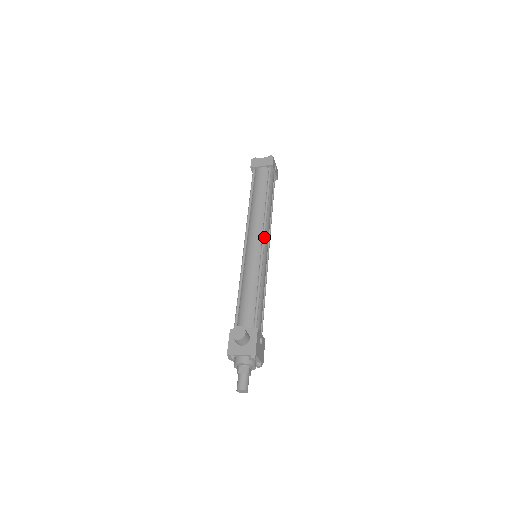
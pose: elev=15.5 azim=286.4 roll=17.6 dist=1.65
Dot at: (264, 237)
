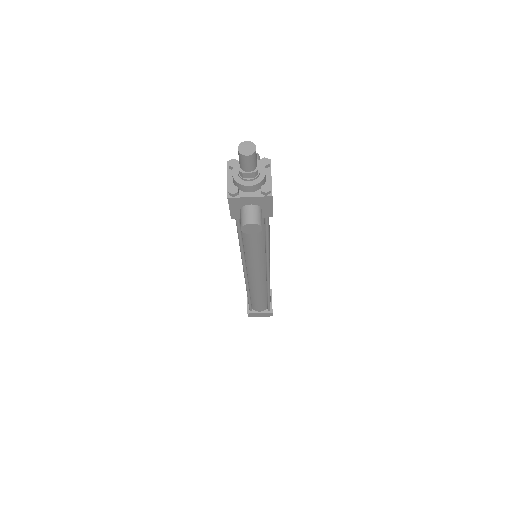
Dot at: occluded
